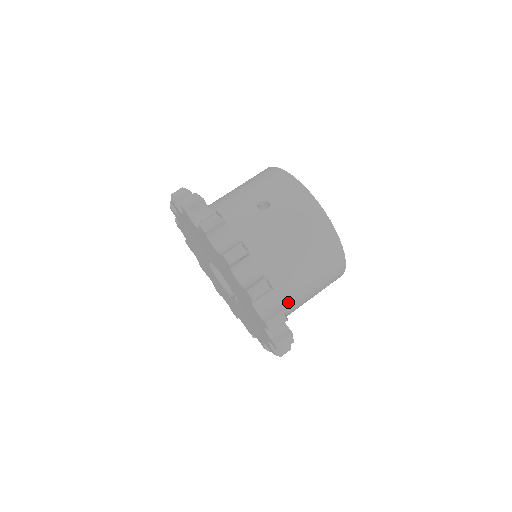
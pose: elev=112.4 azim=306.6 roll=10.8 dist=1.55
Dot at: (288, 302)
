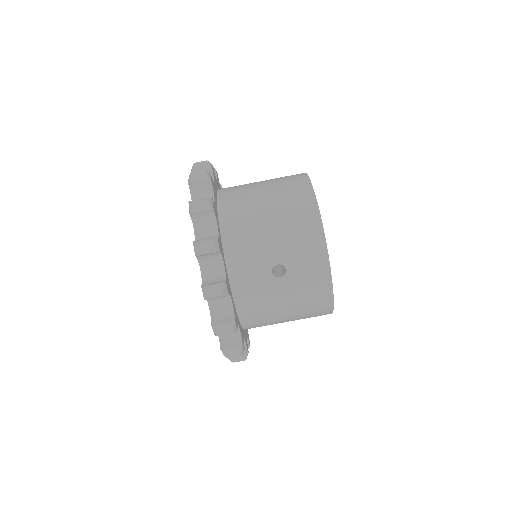
Dot at: occluded
